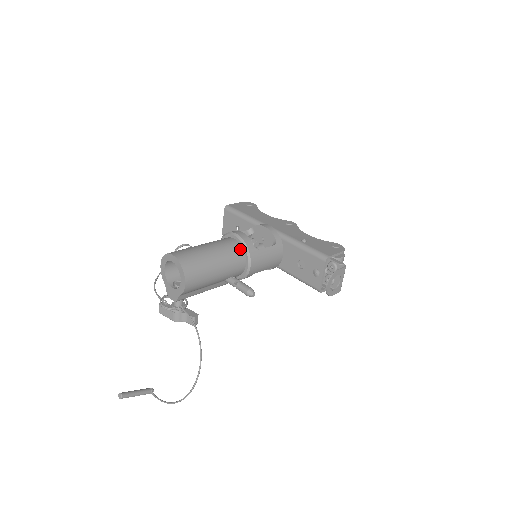
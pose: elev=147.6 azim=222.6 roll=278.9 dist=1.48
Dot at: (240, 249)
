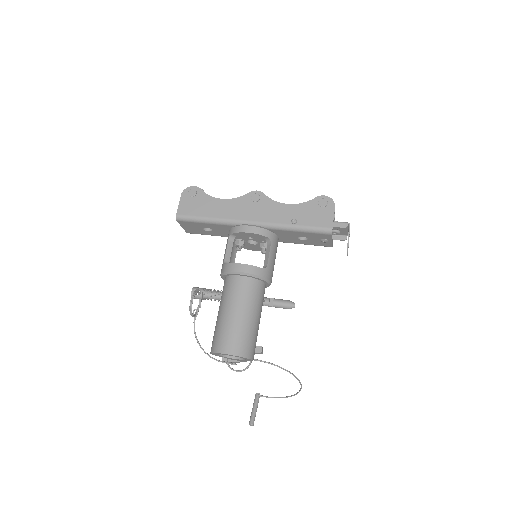
Dot at: (255, 282)
